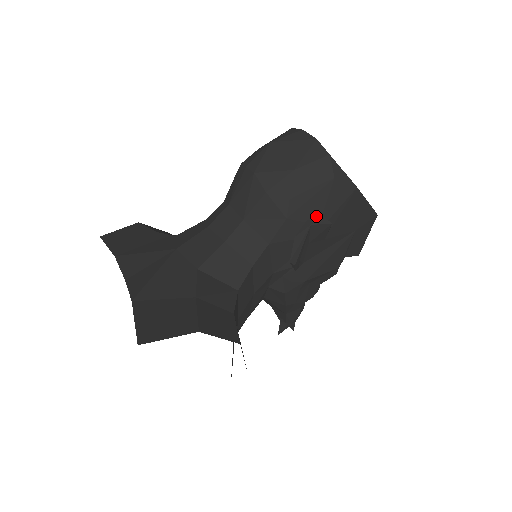
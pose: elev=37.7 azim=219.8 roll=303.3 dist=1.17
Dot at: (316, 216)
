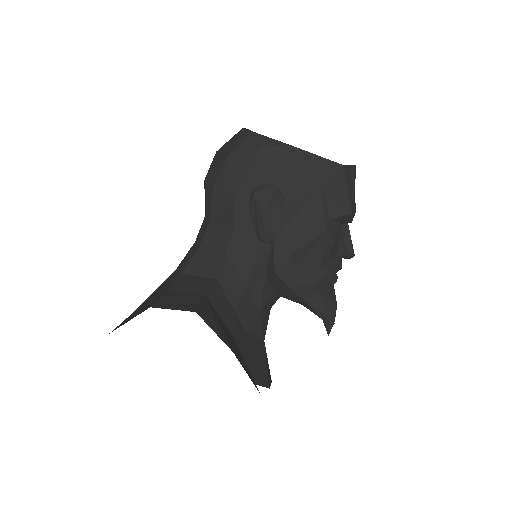
Dot at: (261, 186)
